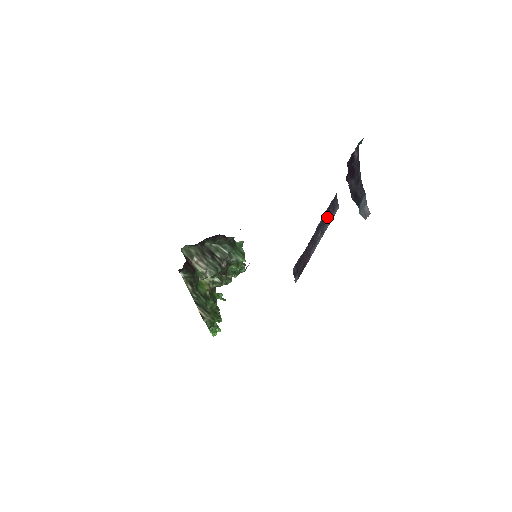
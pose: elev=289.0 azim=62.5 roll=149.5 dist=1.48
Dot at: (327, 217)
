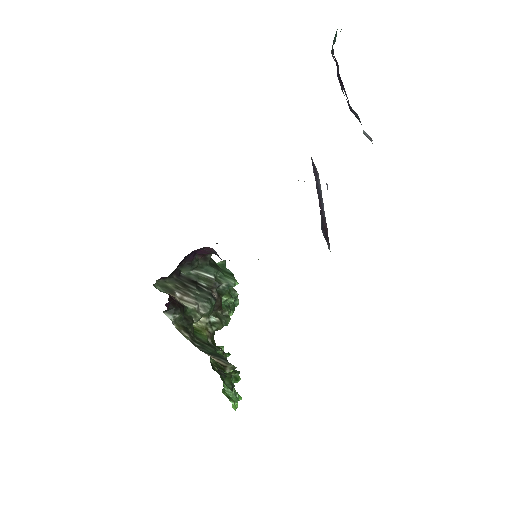
Dot at: (316, 180)
